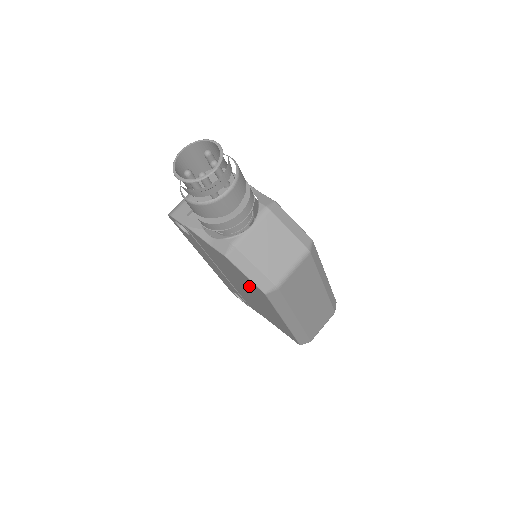
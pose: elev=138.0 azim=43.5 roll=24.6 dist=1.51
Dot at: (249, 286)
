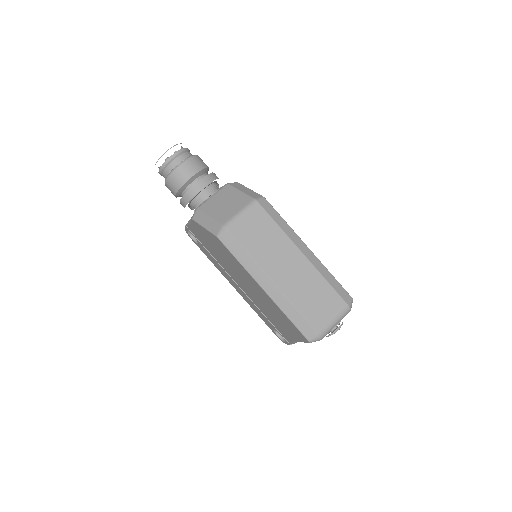
Dot at: (224, 254)
